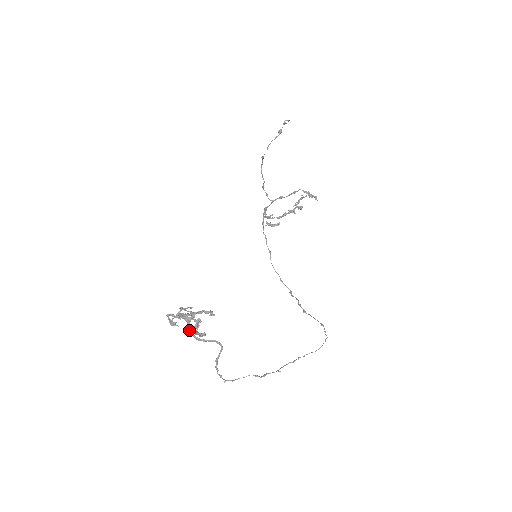
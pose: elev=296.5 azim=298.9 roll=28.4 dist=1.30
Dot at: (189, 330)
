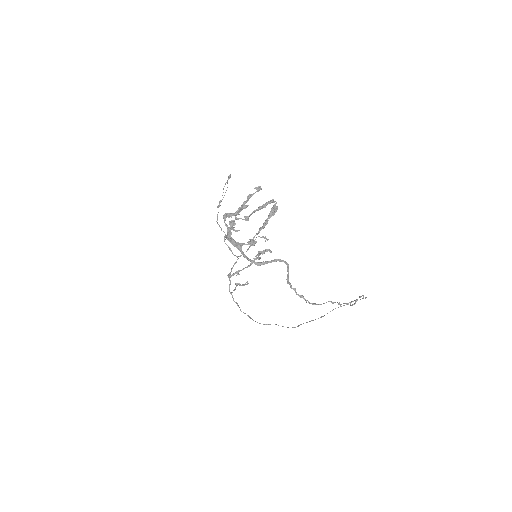
Dot at: (244, 256)
